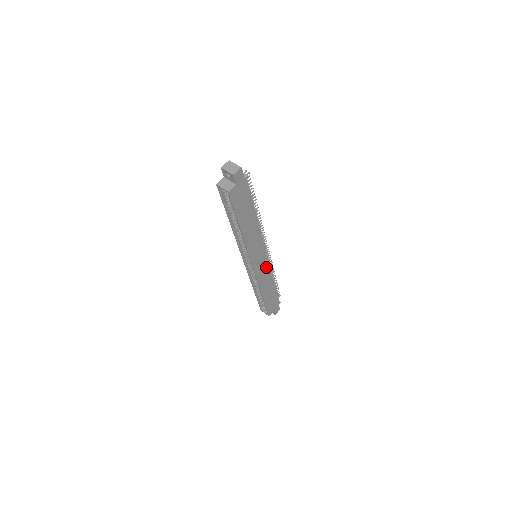
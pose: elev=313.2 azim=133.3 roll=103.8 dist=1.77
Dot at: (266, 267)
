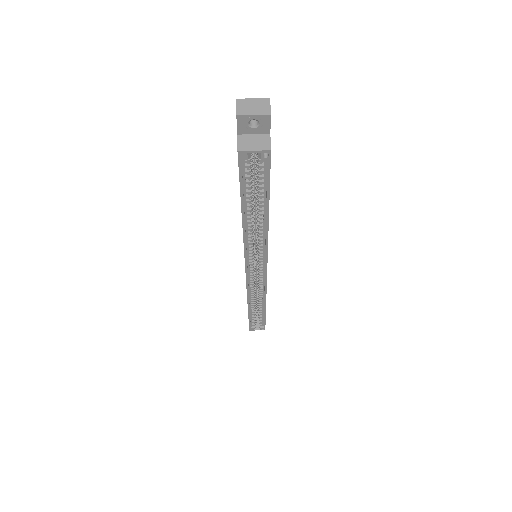
Dot at: occluded
